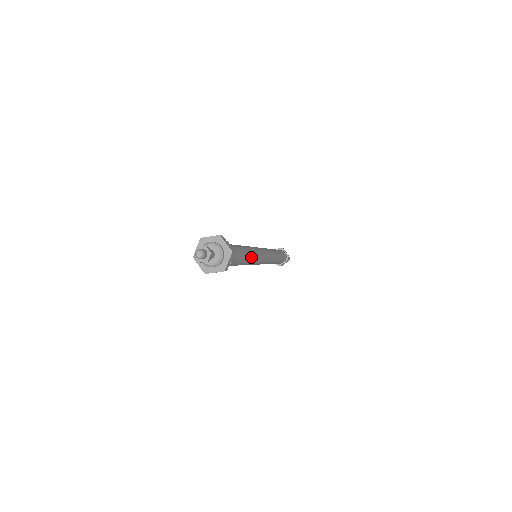
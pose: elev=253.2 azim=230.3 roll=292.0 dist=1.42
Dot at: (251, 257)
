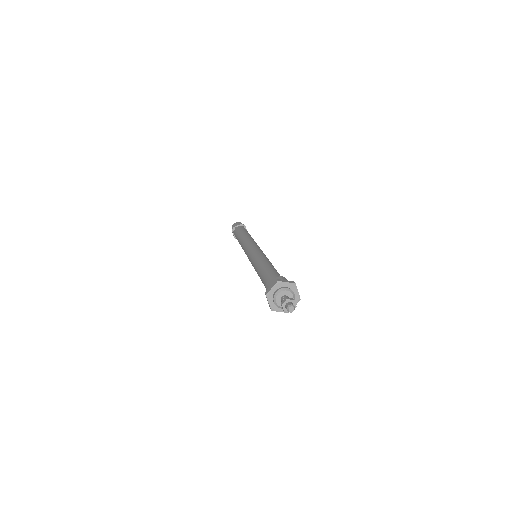
Dot at: occluded
